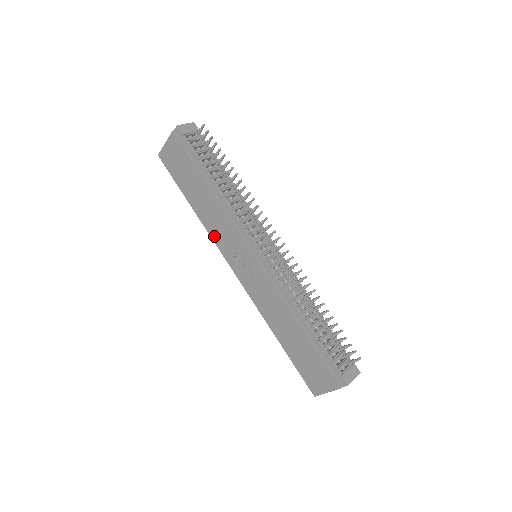
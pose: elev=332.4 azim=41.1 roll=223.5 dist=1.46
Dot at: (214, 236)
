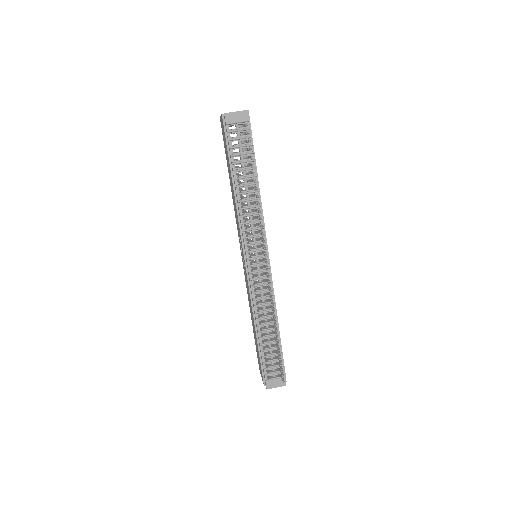
Dot at: occluded
